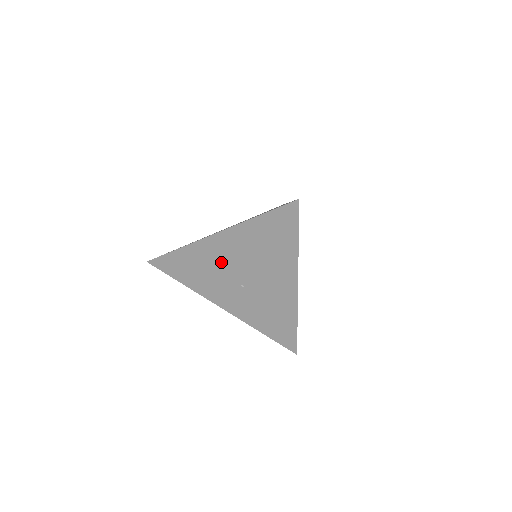
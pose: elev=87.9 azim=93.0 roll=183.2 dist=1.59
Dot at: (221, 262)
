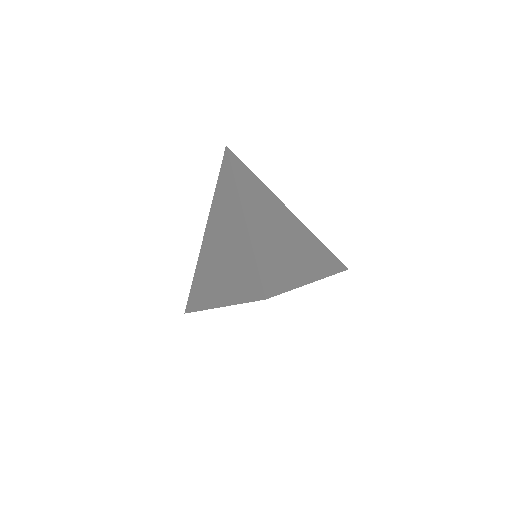
Dot at: occluded
